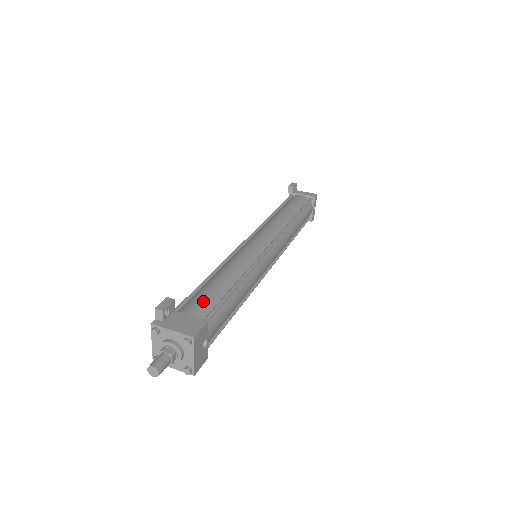
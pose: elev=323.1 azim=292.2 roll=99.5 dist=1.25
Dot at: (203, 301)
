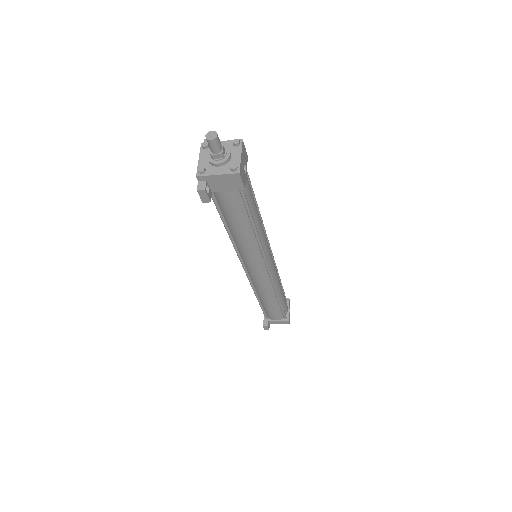
Dot at: occluded
